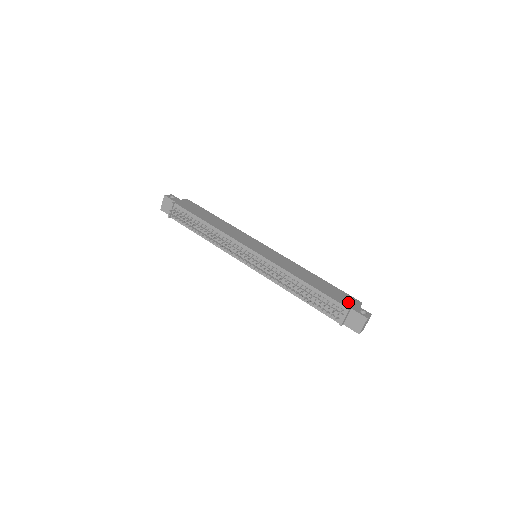
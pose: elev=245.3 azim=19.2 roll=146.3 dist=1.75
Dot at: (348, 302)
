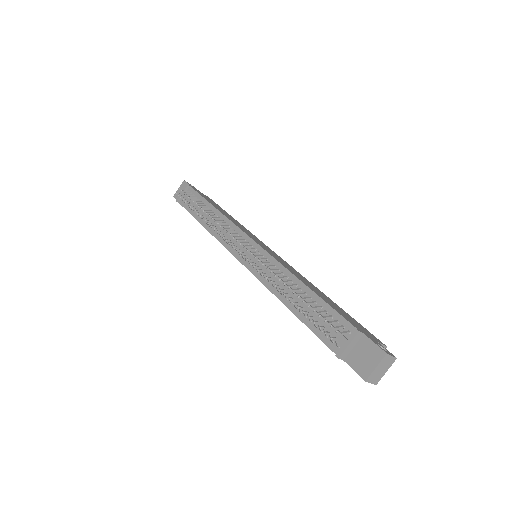
Dot at: (362, 330)
